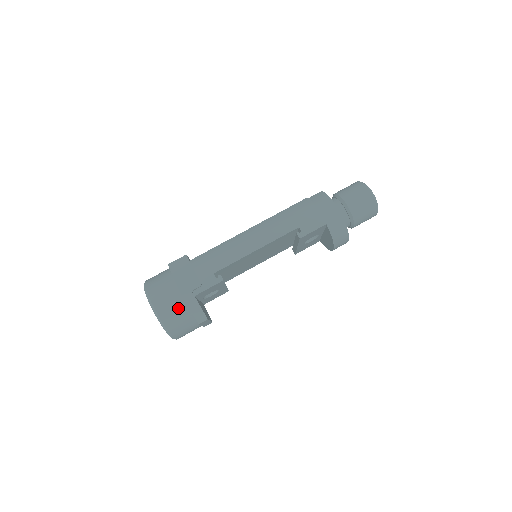
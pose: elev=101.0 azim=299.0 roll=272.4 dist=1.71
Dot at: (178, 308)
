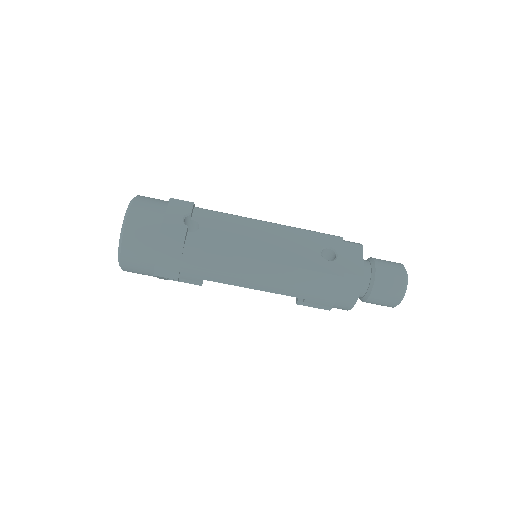
Dot at: (145, 274)
